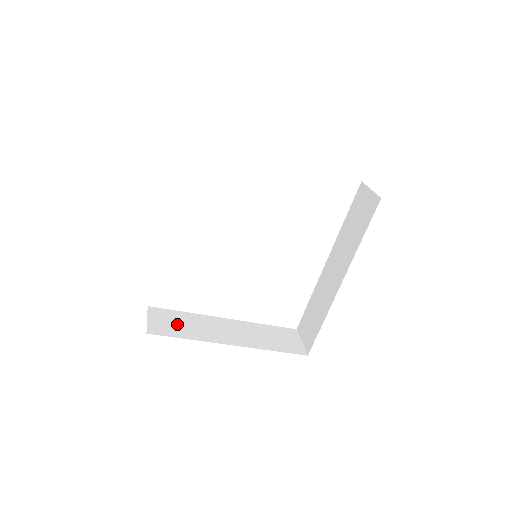
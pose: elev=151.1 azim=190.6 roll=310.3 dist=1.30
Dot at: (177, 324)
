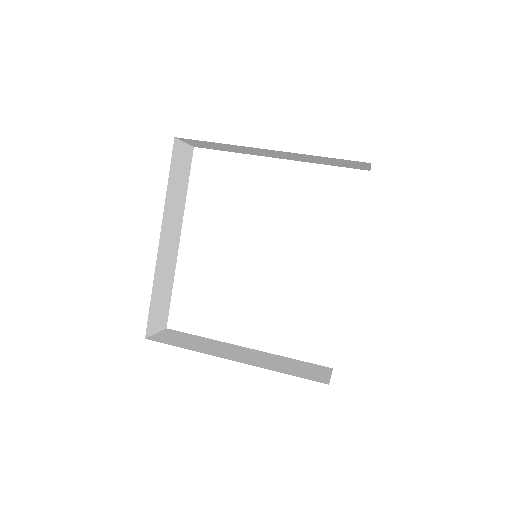
Dot at: (184, 340)
